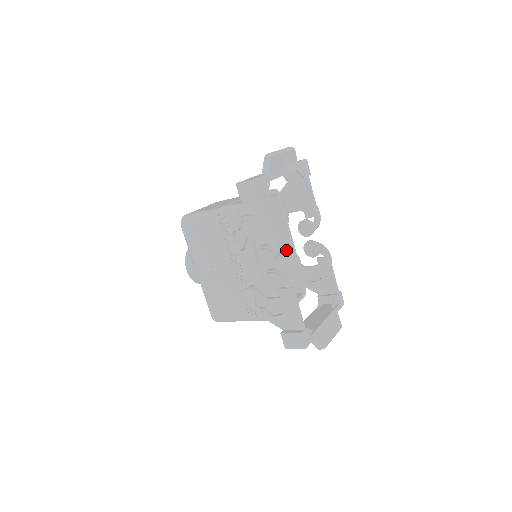
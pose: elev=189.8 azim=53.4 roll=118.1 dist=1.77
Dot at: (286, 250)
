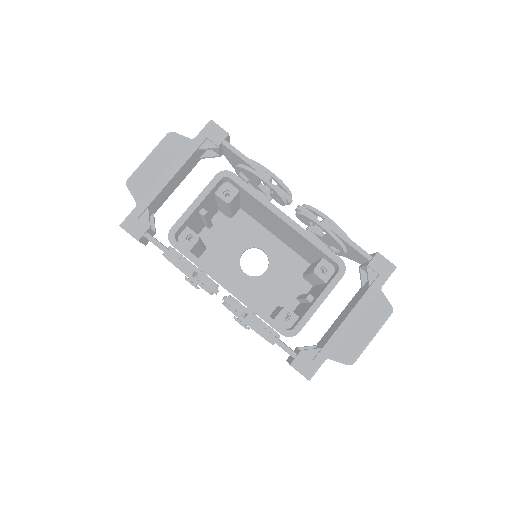
Dot at: (288, 228)
